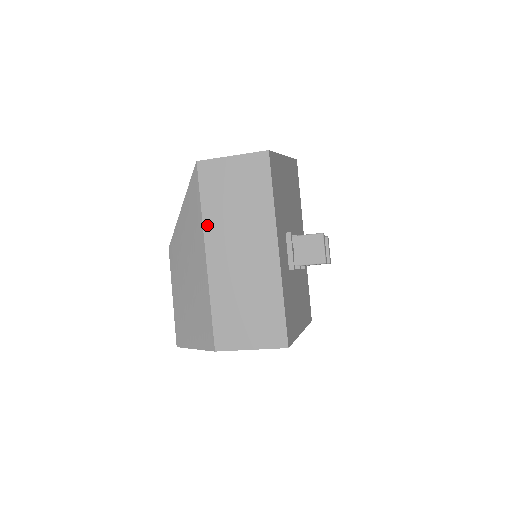
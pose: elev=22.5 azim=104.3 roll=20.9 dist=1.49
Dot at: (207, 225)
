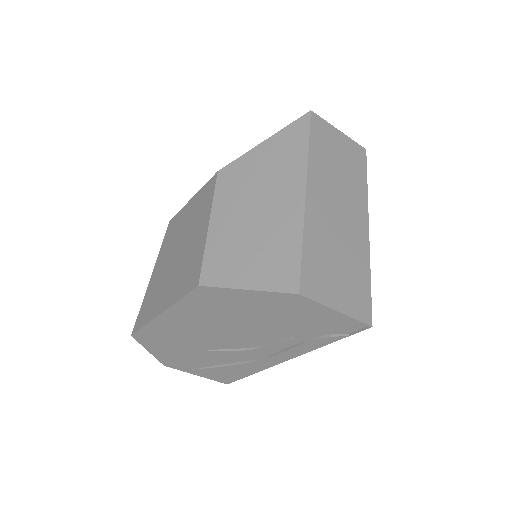
Dot at: (312, 164)
